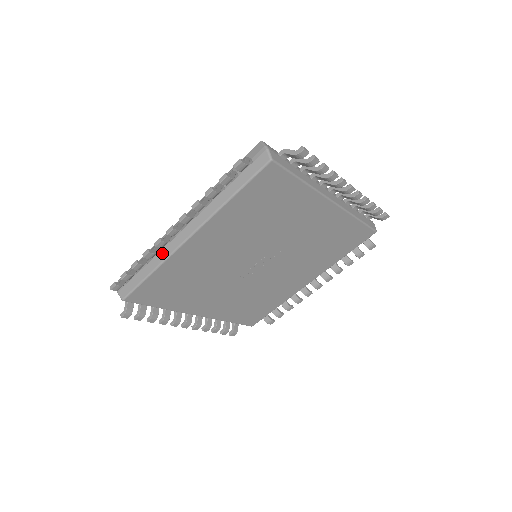
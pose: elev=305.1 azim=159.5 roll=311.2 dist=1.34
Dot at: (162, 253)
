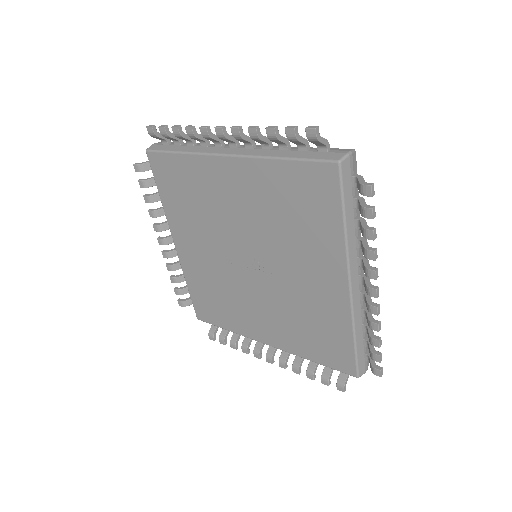
Dot at: (202, 148)
